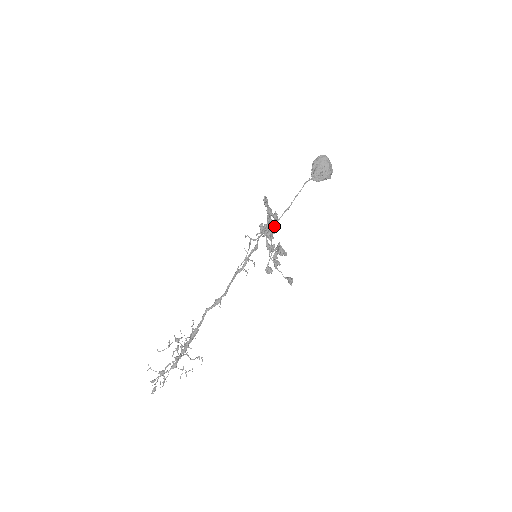
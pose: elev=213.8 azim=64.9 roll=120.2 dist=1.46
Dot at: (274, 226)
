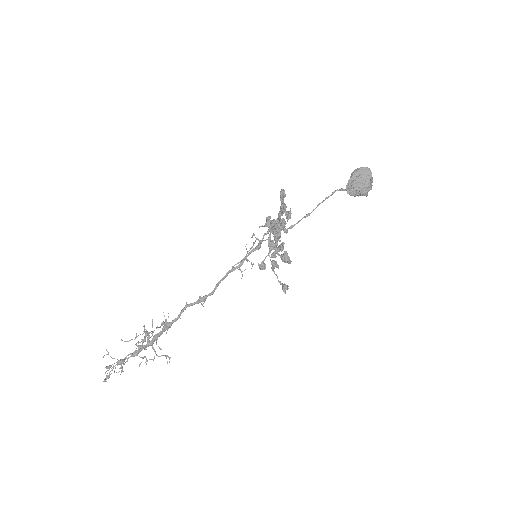
Dot at: (286, 230)
